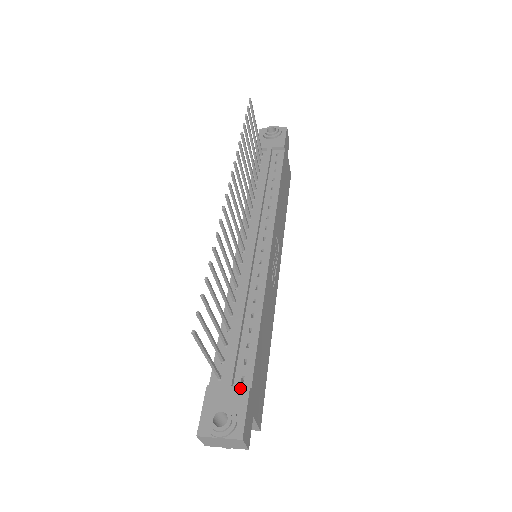
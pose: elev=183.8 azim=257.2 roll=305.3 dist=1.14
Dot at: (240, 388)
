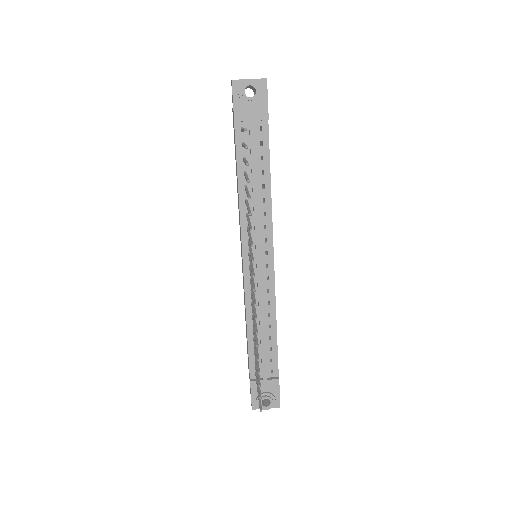
Dot at: (273, 381)
